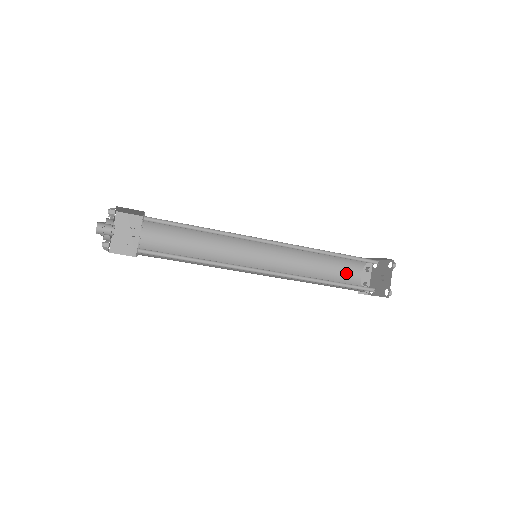
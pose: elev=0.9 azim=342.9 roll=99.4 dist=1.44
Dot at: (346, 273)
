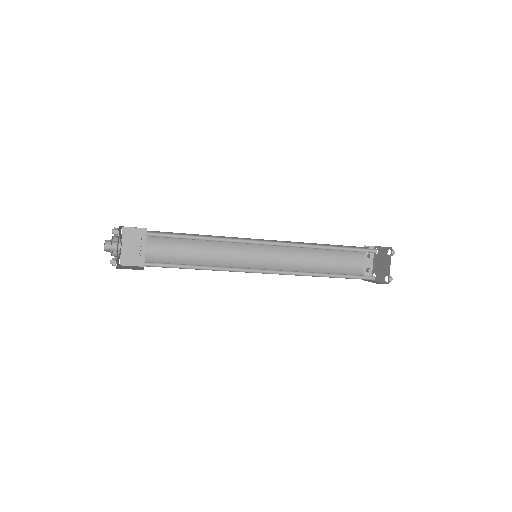
Dot at: (348, 262)
